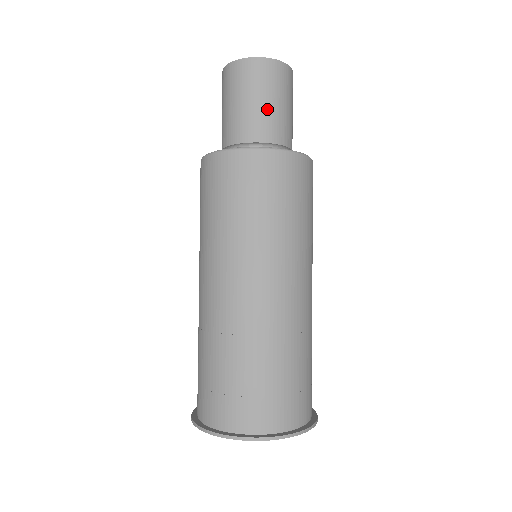
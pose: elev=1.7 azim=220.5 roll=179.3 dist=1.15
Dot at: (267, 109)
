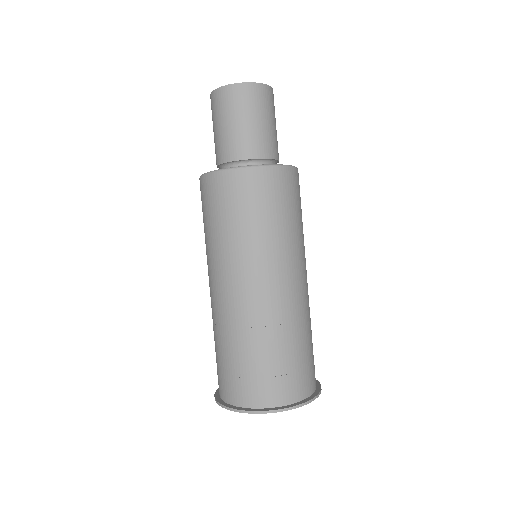
Dot at: (261, 129)
